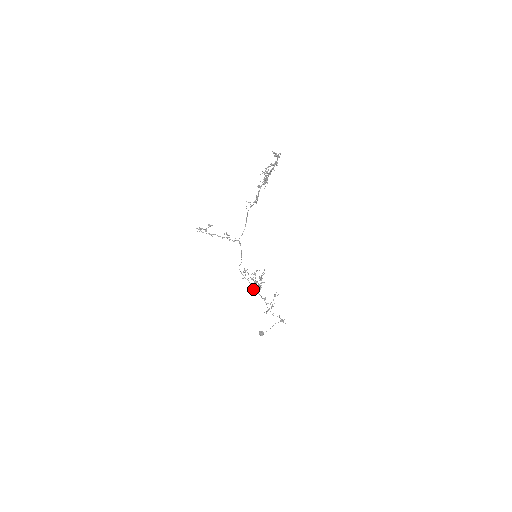
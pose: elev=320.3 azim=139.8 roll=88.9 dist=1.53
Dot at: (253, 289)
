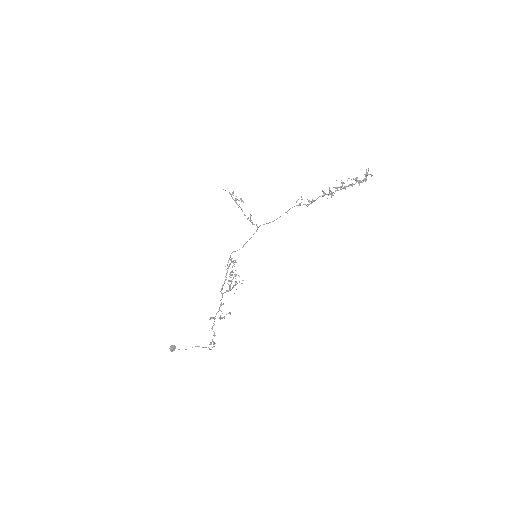
Dot at: (223, 284)
